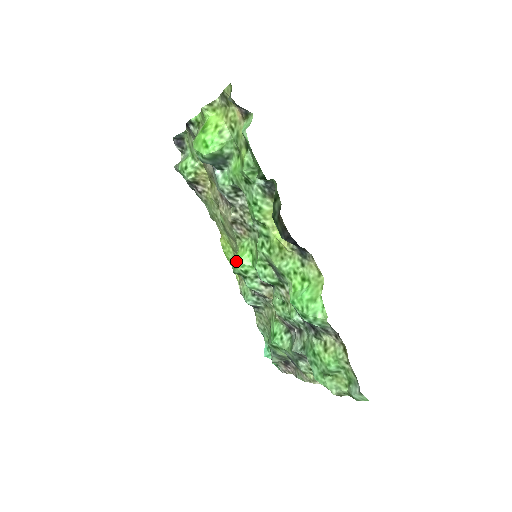
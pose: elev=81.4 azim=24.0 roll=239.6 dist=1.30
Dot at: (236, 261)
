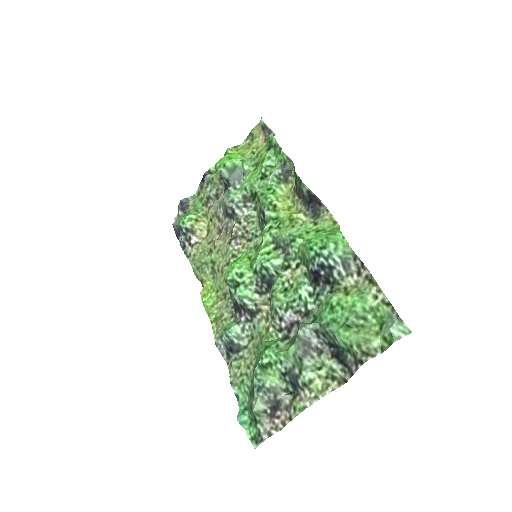
Dot at: (233, 262)
